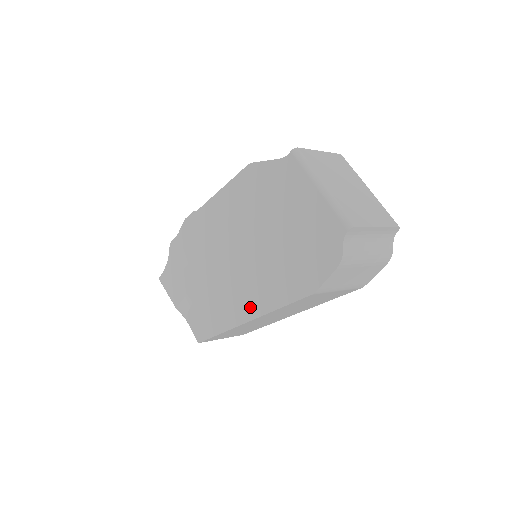
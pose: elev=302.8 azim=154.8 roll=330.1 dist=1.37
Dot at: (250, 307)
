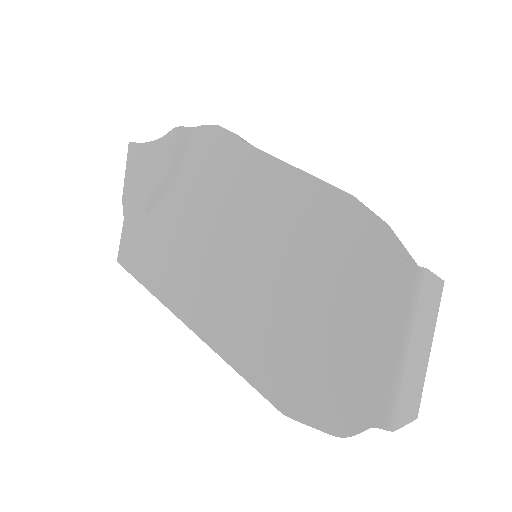
Dot at: (205, 321)
